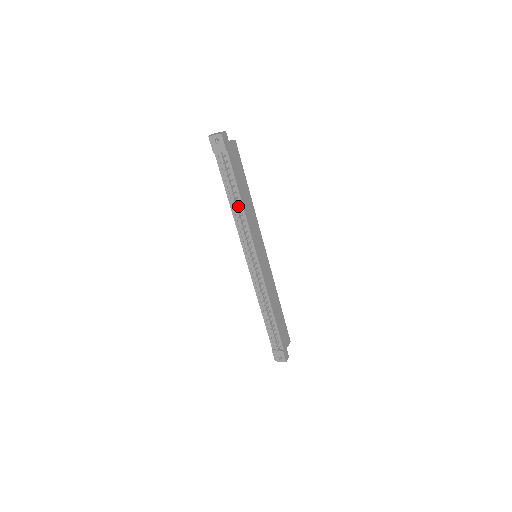
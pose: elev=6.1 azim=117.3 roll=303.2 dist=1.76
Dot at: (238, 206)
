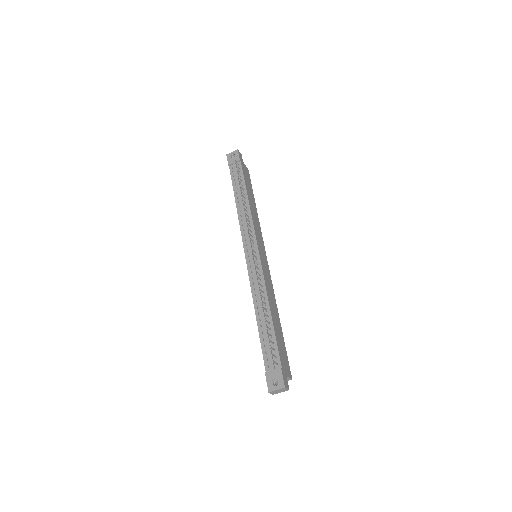
Dot at: (244, 202)
